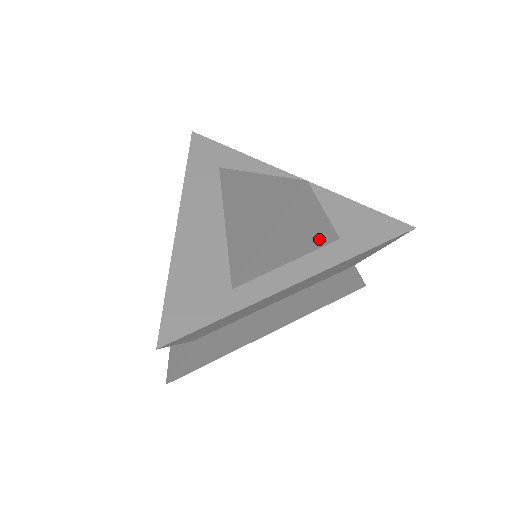
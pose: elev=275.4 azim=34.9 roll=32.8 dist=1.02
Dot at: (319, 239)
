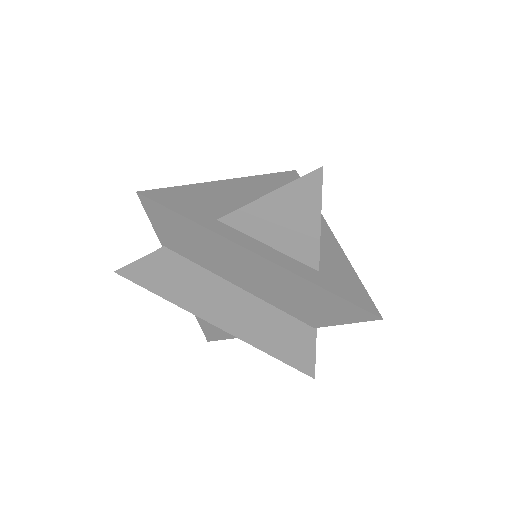
Dot at: (303, 249)
